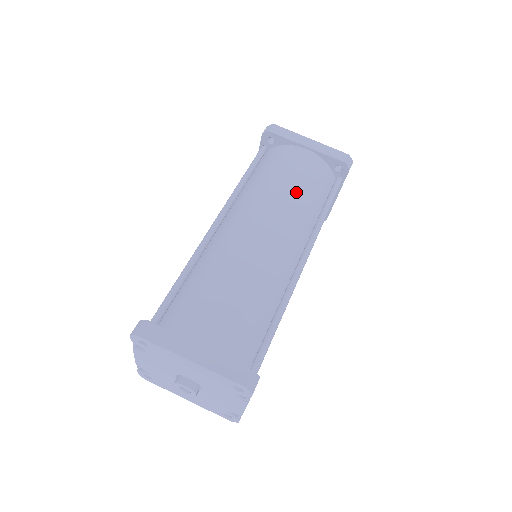
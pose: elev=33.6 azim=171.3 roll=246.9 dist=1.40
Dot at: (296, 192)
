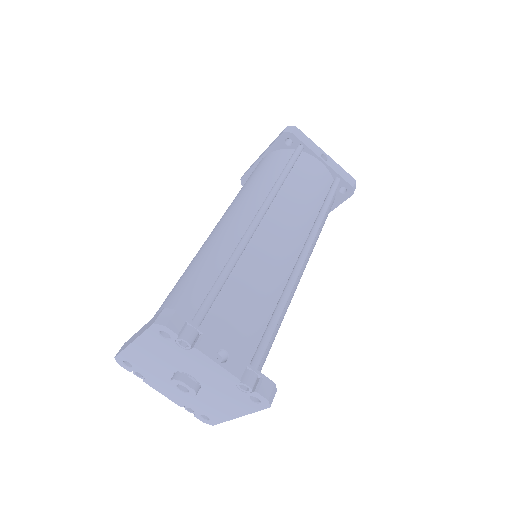
Dot at: (247, 185)
